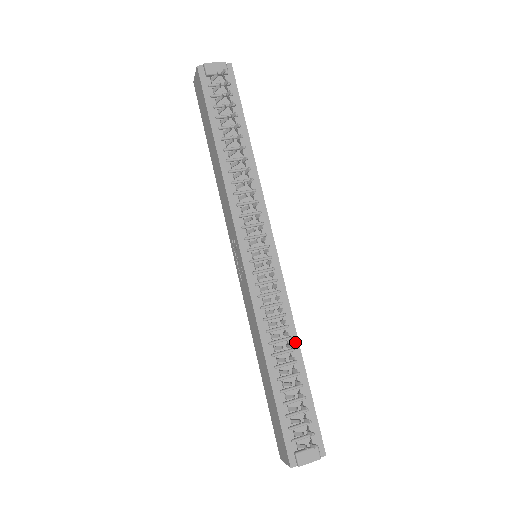
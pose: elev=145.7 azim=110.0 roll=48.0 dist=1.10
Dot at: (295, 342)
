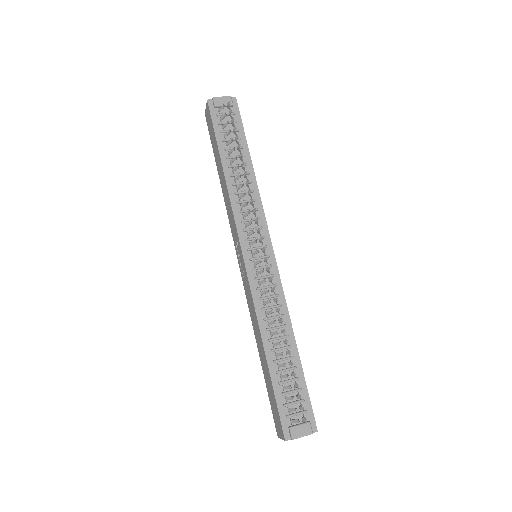
Dot at: (289, 329)
